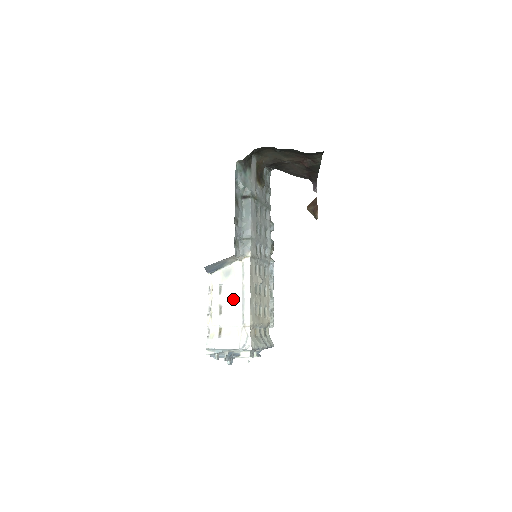
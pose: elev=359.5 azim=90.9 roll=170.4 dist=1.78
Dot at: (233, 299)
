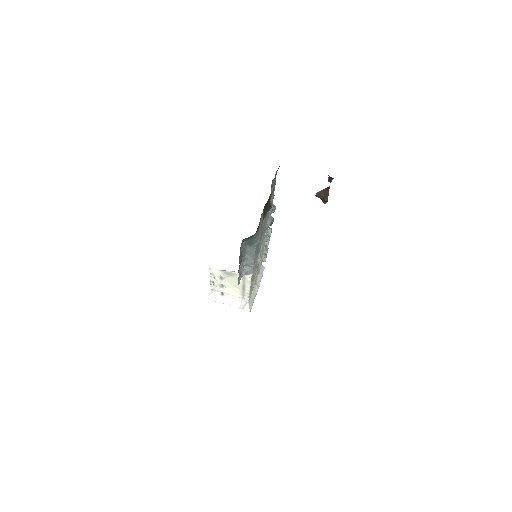
Dot at: (234, 285)
